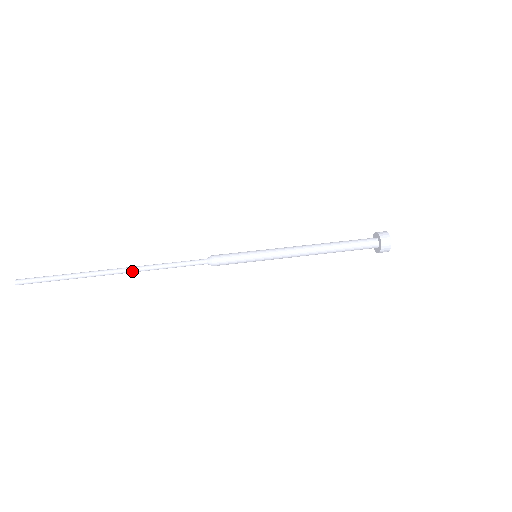
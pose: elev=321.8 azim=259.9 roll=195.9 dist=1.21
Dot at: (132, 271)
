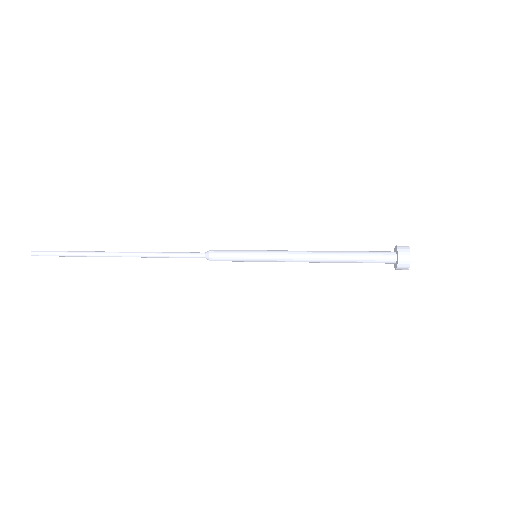
Dot at: (132, 256)
